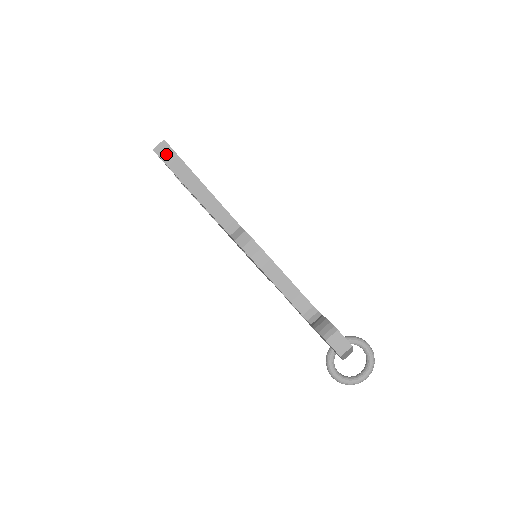
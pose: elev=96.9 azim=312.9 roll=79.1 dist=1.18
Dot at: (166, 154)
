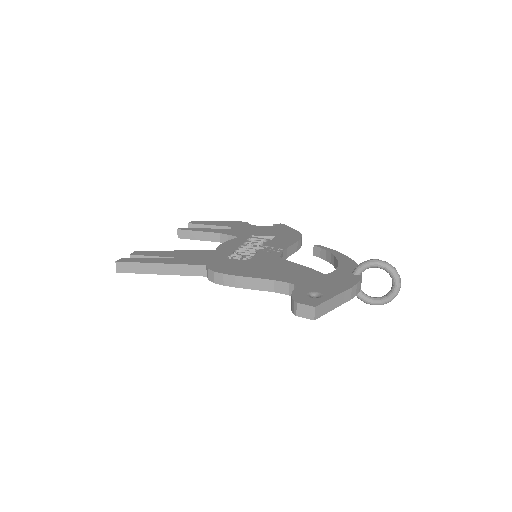
Dot at: (125, 268)
